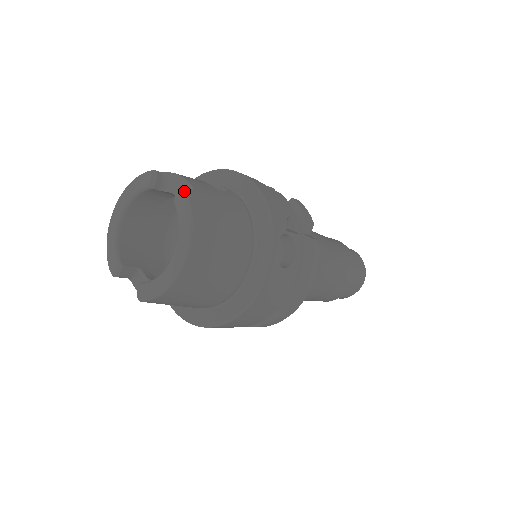
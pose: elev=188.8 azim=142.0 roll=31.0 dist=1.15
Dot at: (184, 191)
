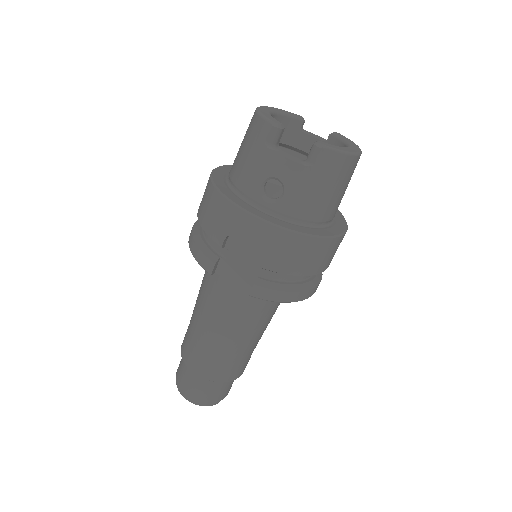
Dot at: (341, 135)
